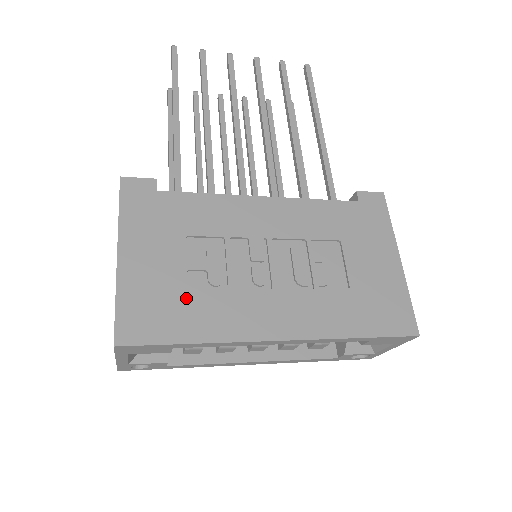
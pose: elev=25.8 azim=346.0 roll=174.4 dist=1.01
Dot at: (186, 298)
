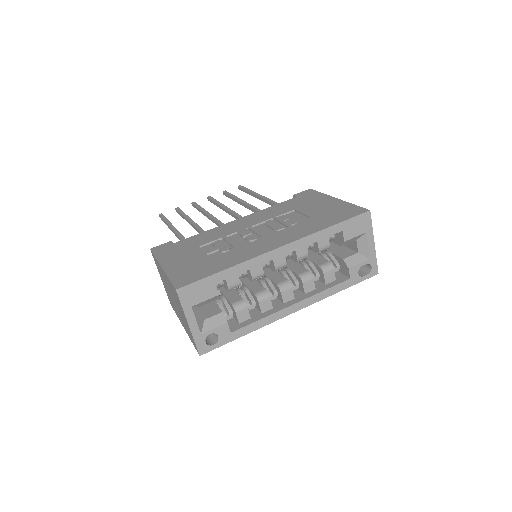
Dot at: (211, 261)
